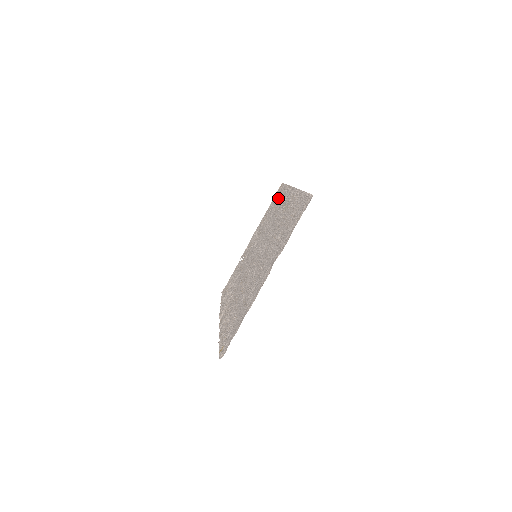
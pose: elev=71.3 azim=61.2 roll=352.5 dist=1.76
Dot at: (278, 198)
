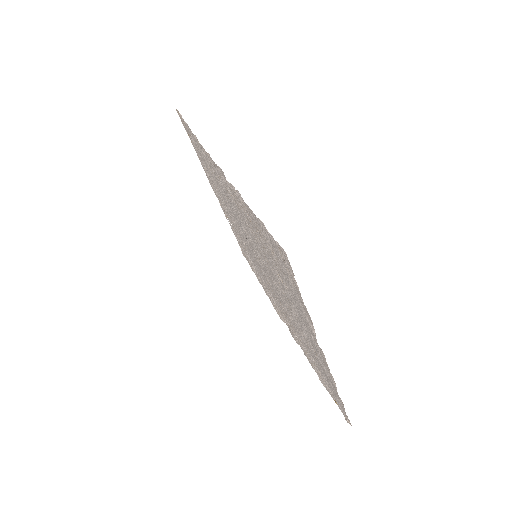
Dot at: (198, 149)
